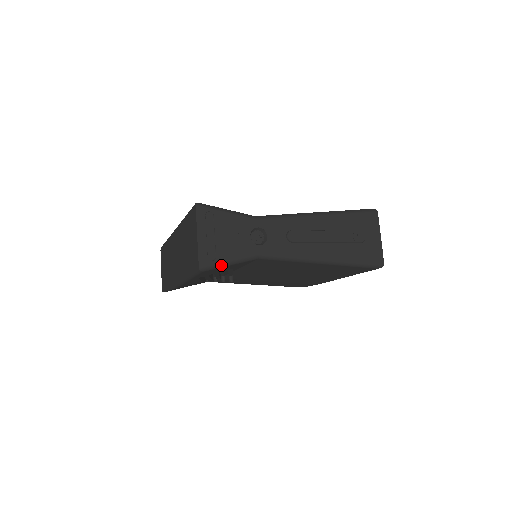
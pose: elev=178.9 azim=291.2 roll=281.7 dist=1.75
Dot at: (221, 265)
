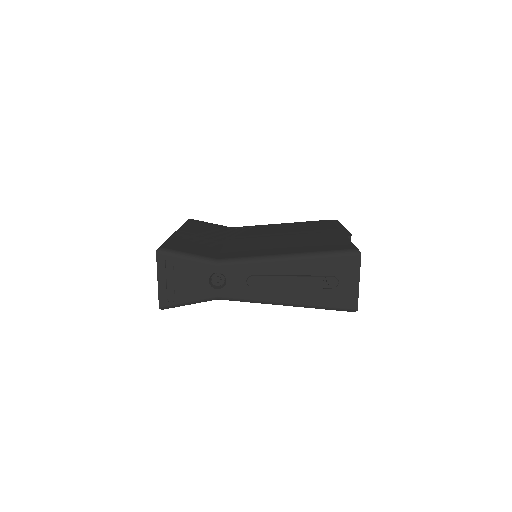
Dot at: (180, 305)
